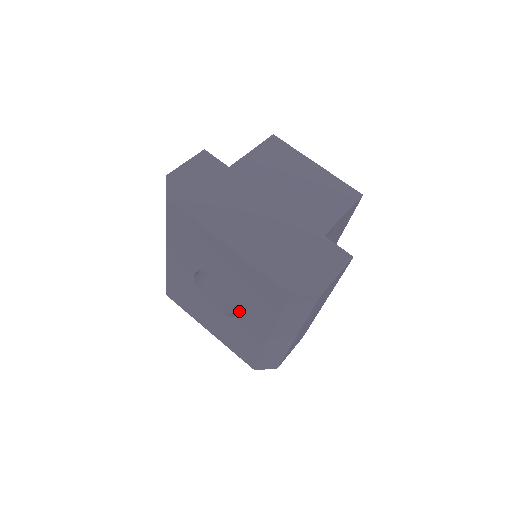
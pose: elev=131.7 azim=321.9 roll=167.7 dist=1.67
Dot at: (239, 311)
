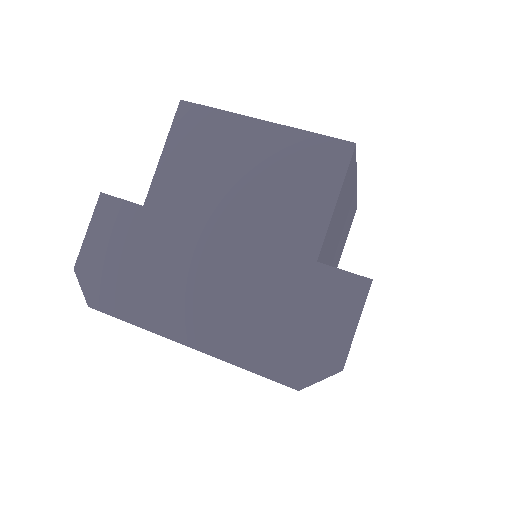
Dot at: occluded
